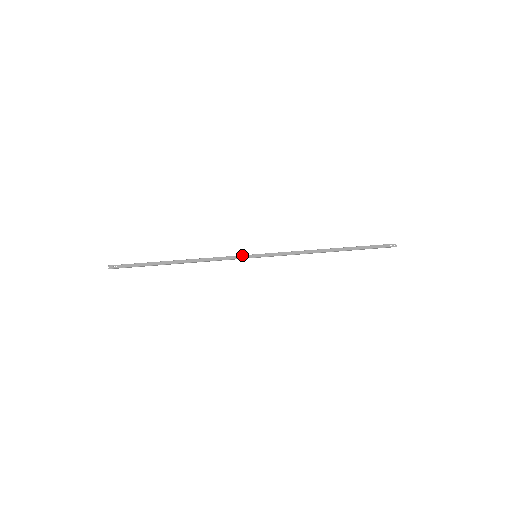
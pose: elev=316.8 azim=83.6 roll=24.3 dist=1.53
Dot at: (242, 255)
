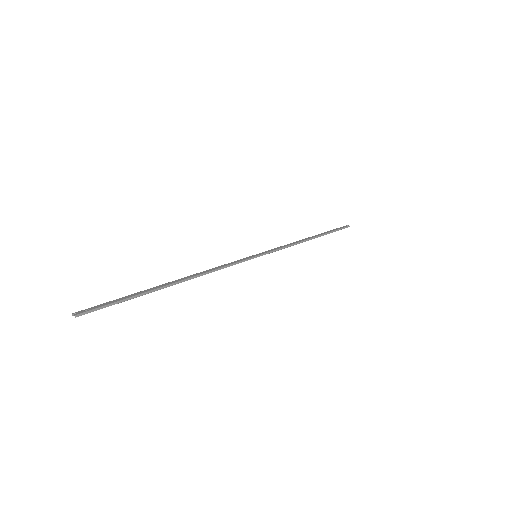
Dot at: (242, 259)
